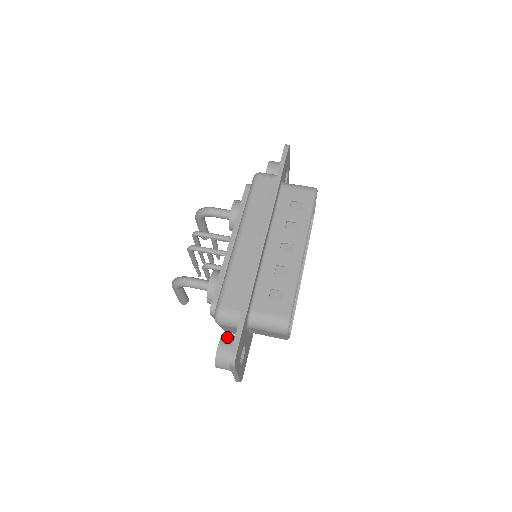
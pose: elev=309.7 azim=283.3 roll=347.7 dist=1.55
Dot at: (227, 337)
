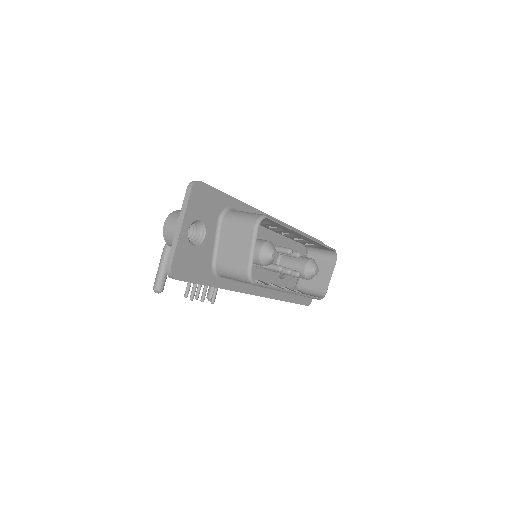
Dot at: occluded
